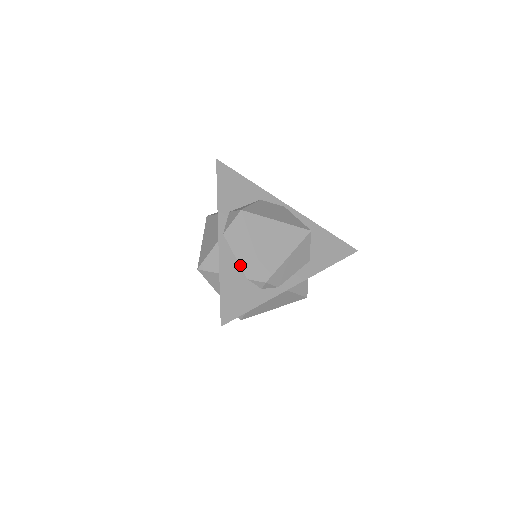
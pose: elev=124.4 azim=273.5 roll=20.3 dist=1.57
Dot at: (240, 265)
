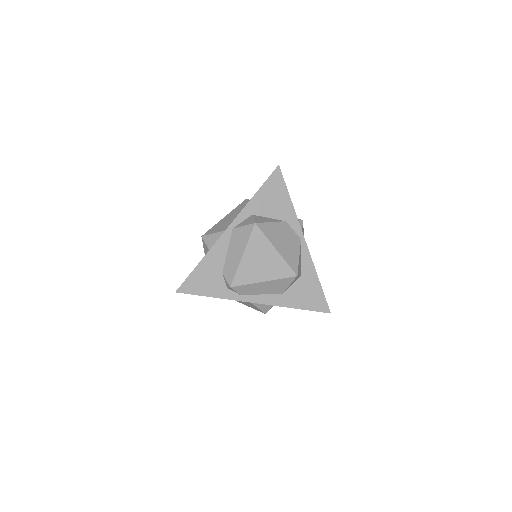
Dot at: (226, 260)
